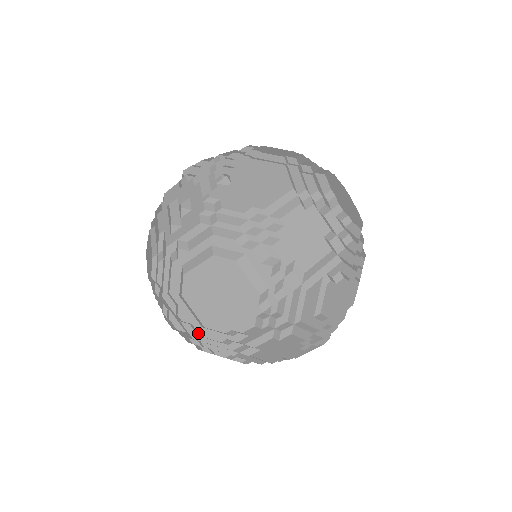
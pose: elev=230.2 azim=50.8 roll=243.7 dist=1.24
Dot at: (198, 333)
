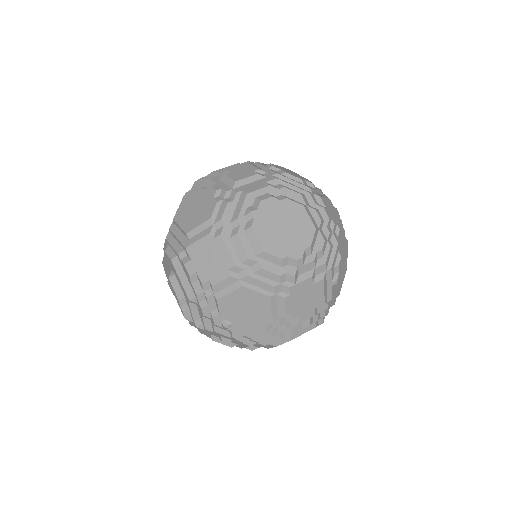
Dot at: occluded
